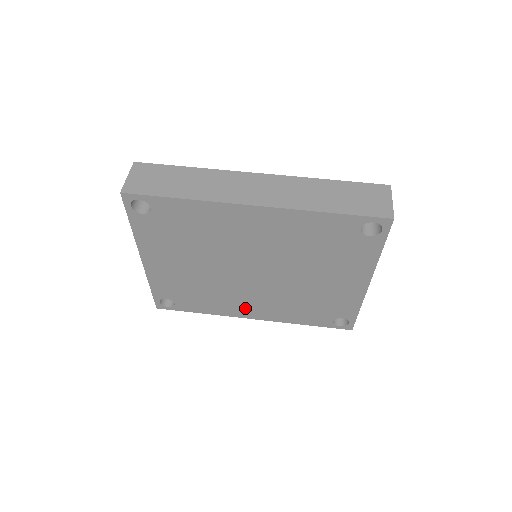
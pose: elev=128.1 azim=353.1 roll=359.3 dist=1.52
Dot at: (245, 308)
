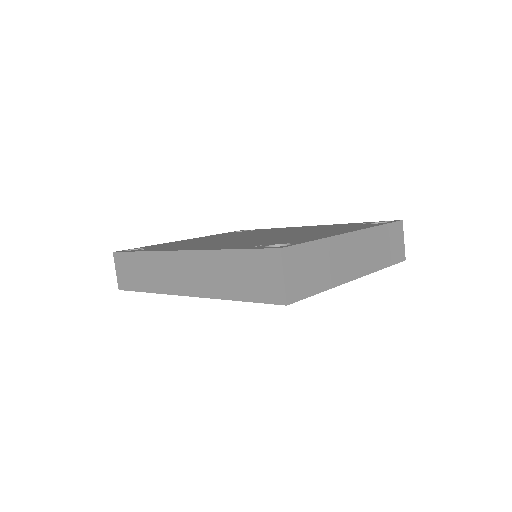
Dot at: occluded
